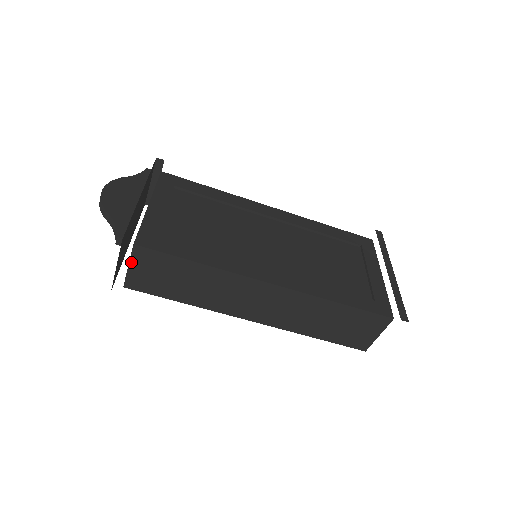
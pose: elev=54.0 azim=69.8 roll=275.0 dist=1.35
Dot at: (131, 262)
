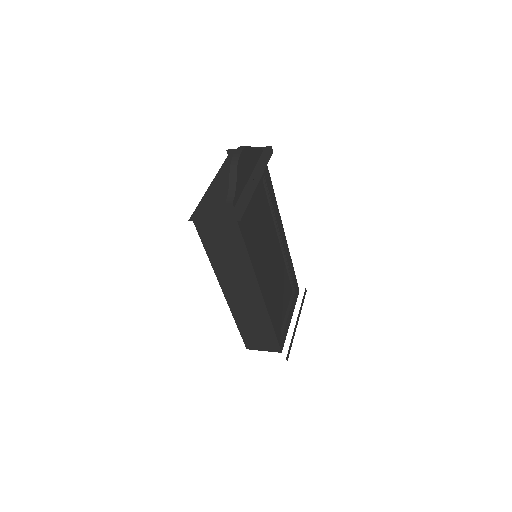
Dot at: (218, 217)
